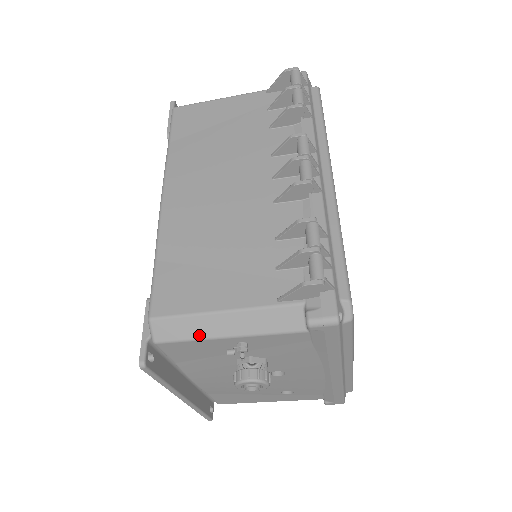
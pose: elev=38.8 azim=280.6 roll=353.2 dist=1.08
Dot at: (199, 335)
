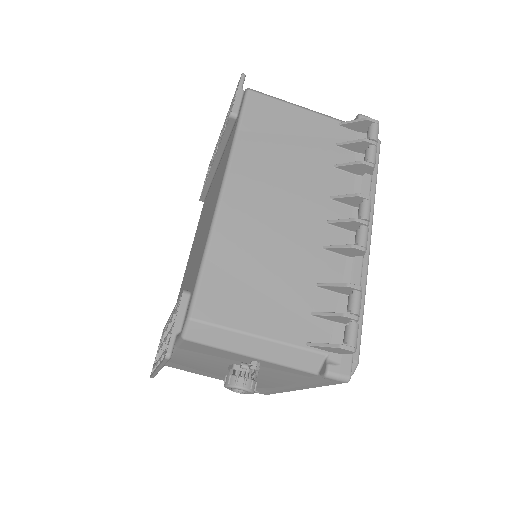
Dot at: (228, 347)
